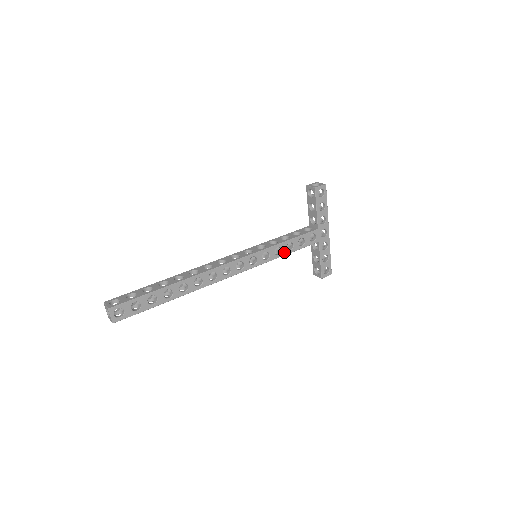
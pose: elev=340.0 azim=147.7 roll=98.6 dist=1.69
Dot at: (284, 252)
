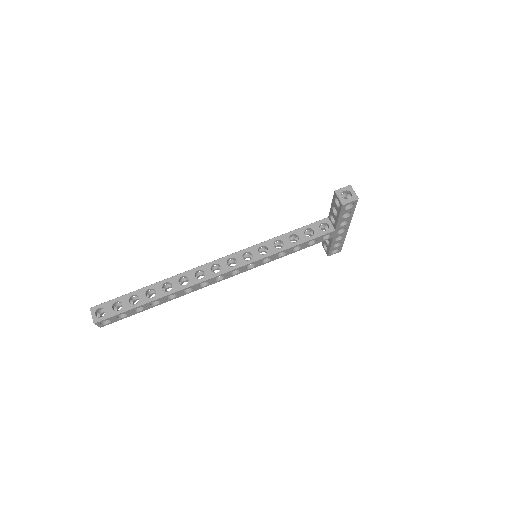
Dot at: (289, 253)
